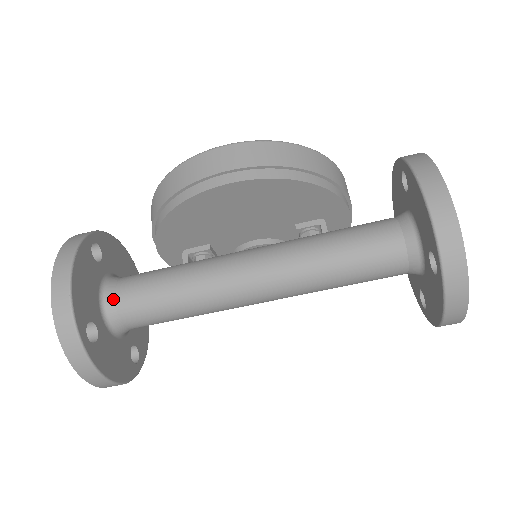
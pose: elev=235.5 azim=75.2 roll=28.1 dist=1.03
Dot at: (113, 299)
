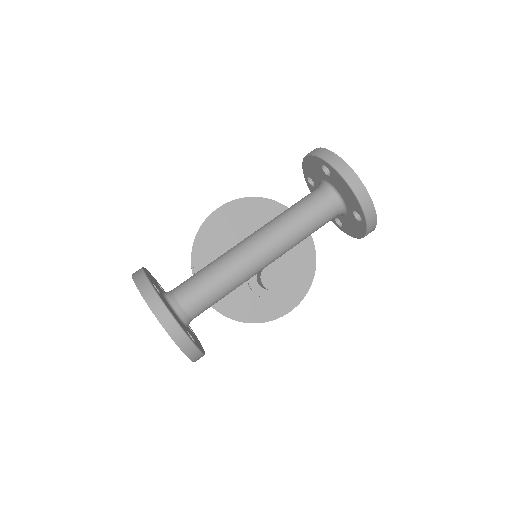
Dot at: (170, 291)
